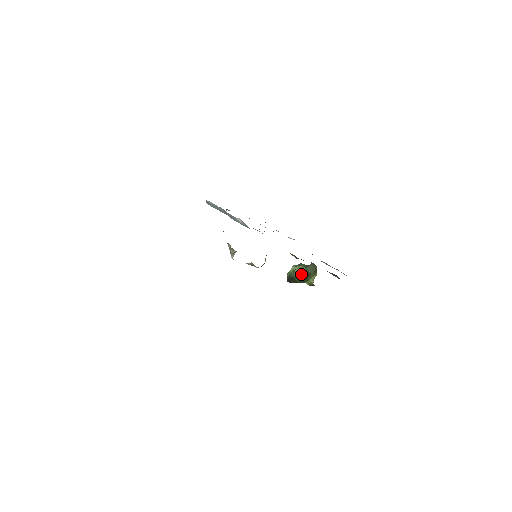
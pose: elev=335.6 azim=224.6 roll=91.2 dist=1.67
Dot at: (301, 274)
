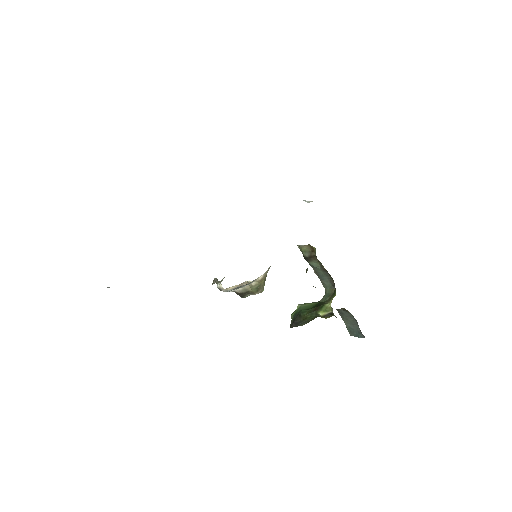
Dot at: (312, 306)
